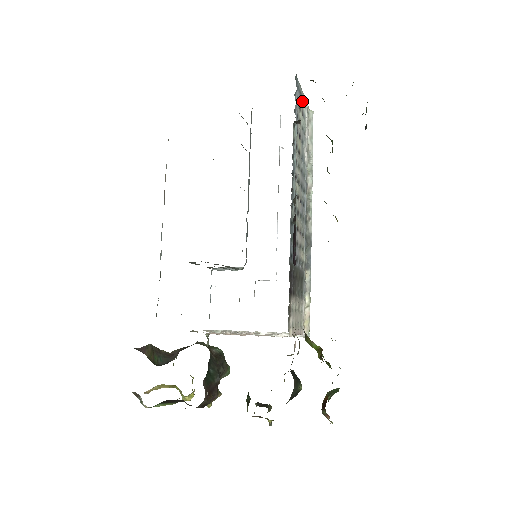
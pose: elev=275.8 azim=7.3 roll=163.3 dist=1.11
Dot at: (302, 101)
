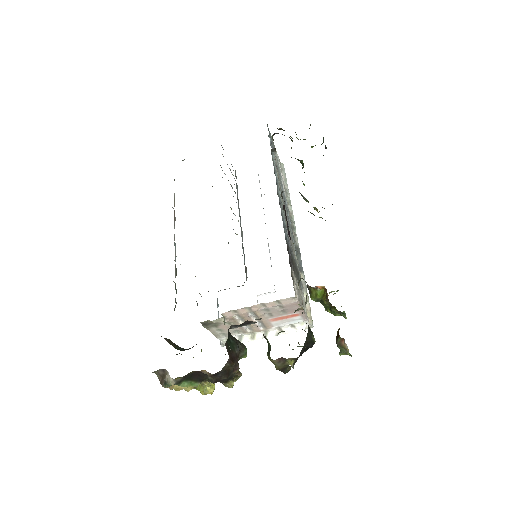
Dot at: occluded
